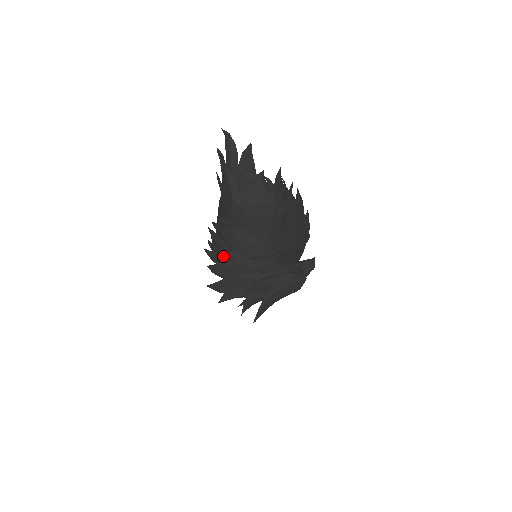
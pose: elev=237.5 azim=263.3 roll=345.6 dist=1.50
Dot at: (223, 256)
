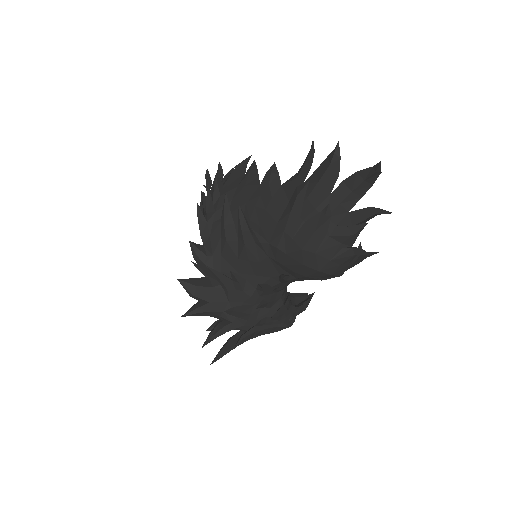
Dot at: (222, 256)
